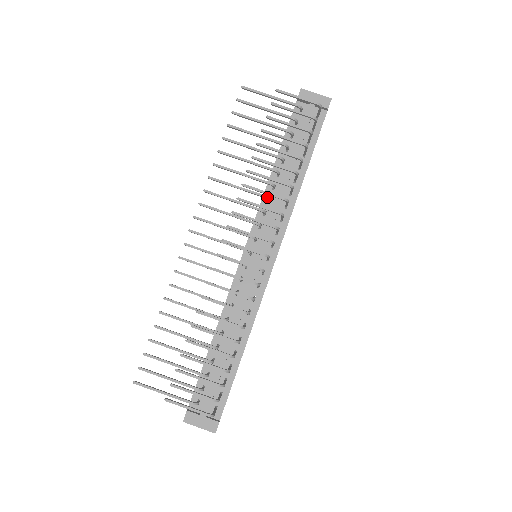
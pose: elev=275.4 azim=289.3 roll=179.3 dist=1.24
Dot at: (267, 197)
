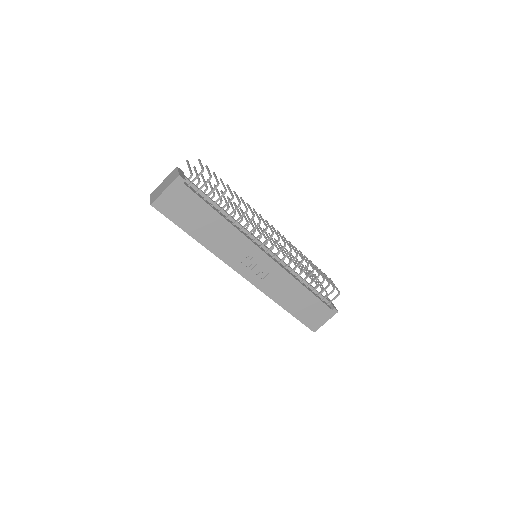
Dot at: occluded
